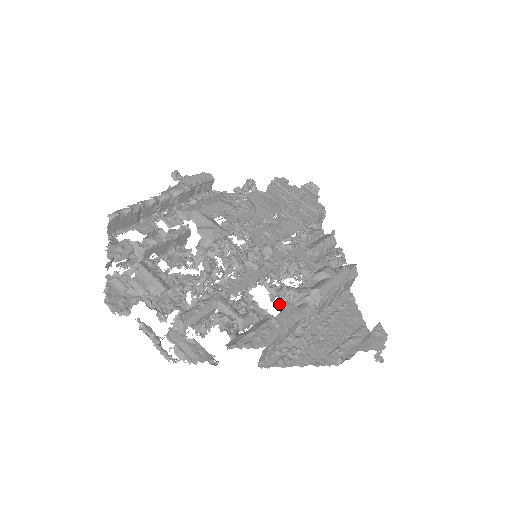
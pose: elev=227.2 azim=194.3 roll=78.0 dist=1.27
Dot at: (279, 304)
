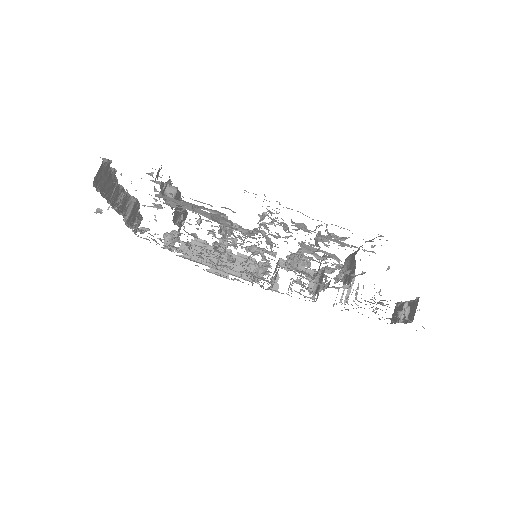
Dot at: occluded
